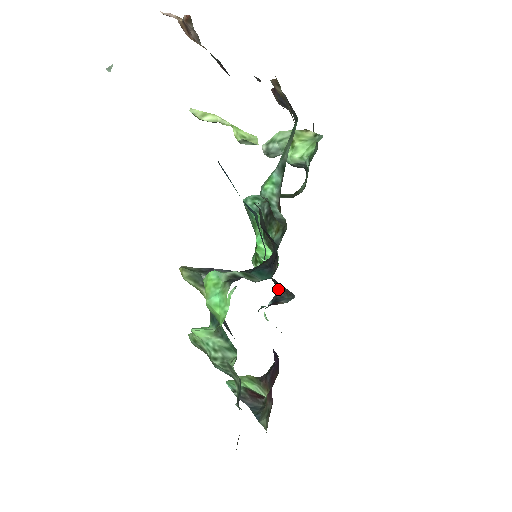
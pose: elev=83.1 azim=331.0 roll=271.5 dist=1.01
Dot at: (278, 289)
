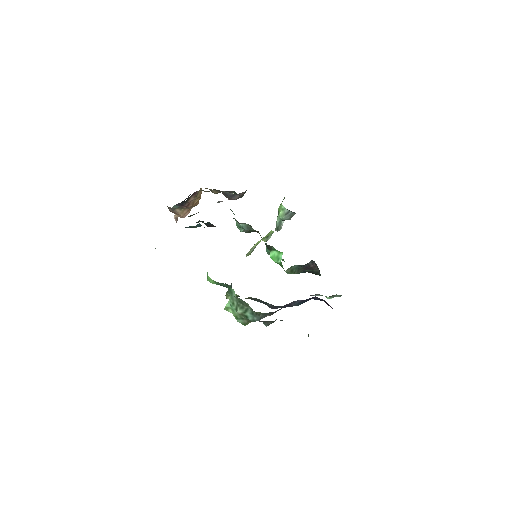
Dot at: (320, 275)
